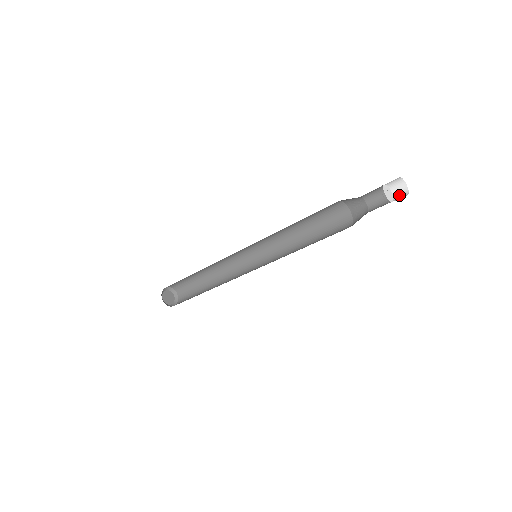
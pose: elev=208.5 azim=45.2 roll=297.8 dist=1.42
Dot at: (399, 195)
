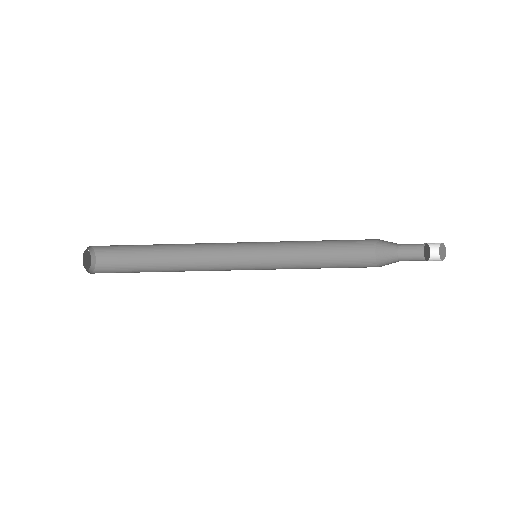
Dot at: (434, 260)
